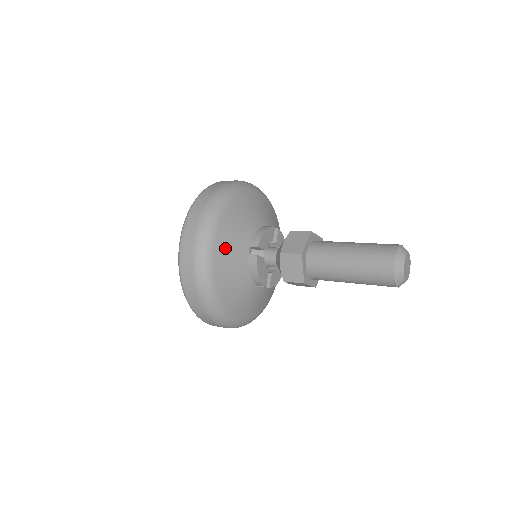
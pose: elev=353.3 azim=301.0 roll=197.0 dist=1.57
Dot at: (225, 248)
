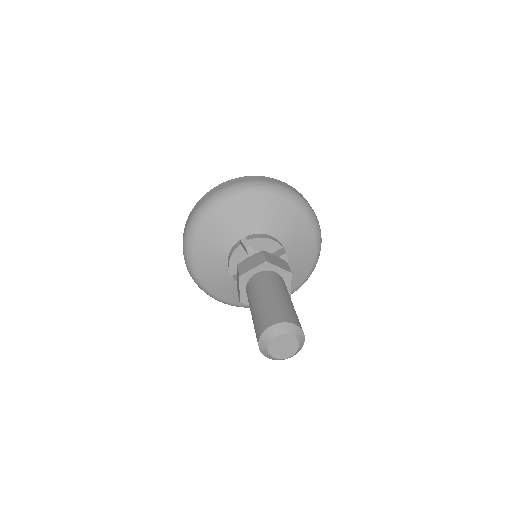
Dot at: (213, 283)
